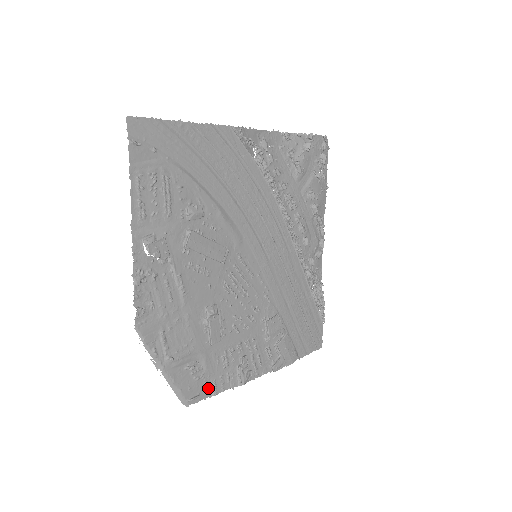
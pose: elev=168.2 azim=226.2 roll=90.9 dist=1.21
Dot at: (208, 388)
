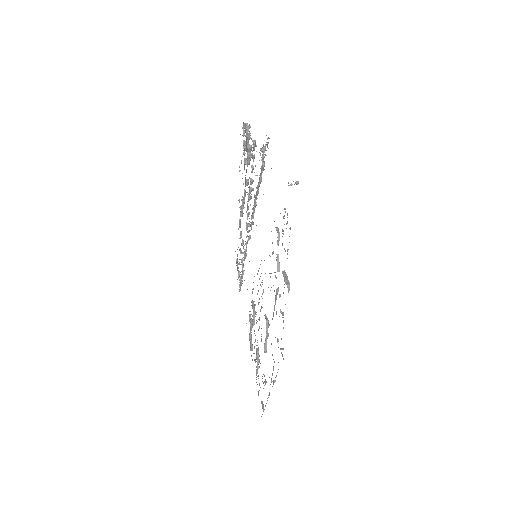
Dot at: occluded
